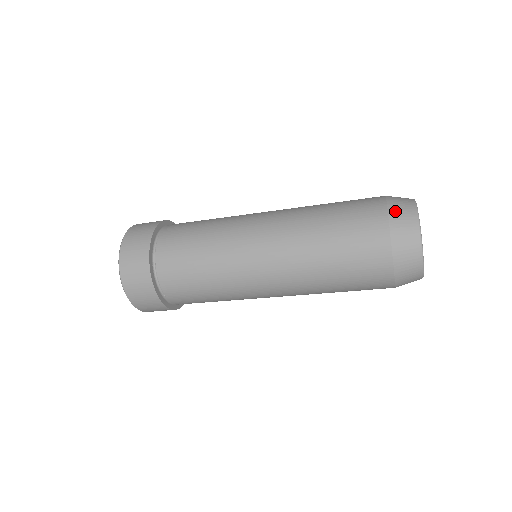
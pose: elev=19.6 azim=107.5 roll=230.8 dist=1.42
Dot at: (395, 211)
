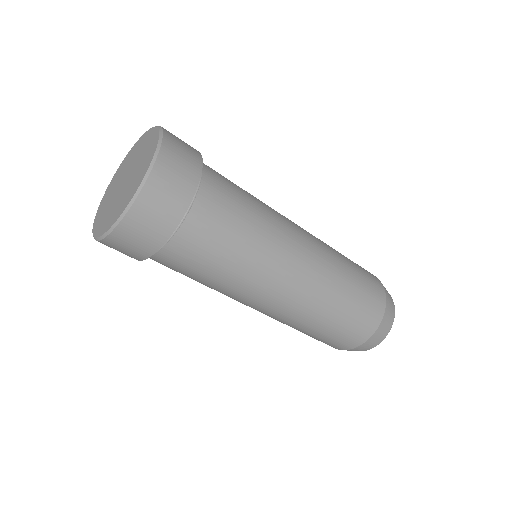
Dot at: occluded
